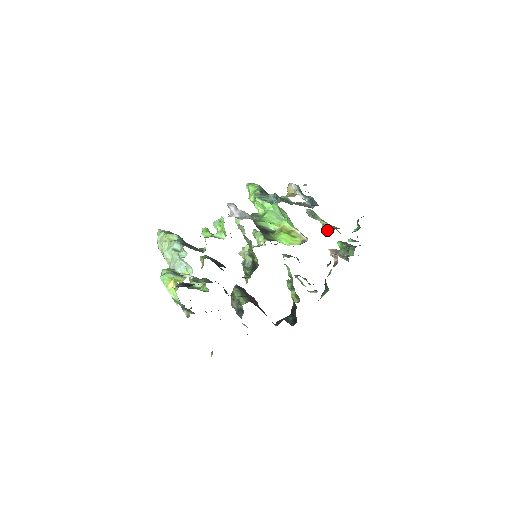
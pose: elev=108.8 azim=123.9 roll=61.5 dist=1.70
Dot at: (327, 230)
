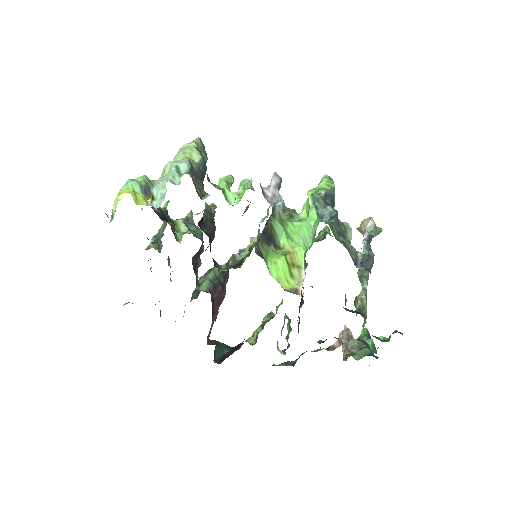
Dot at: (356, 305)
